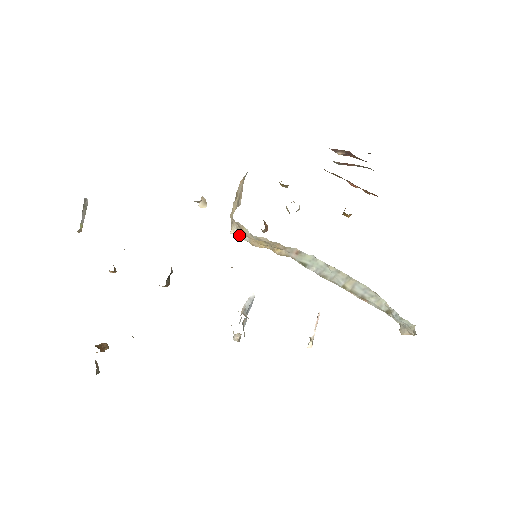
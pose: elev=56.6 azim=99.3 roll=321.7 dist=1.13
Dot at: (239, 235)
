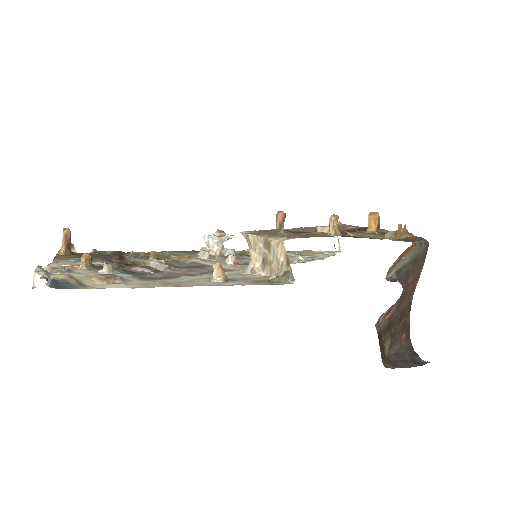
Dot at: occluded
